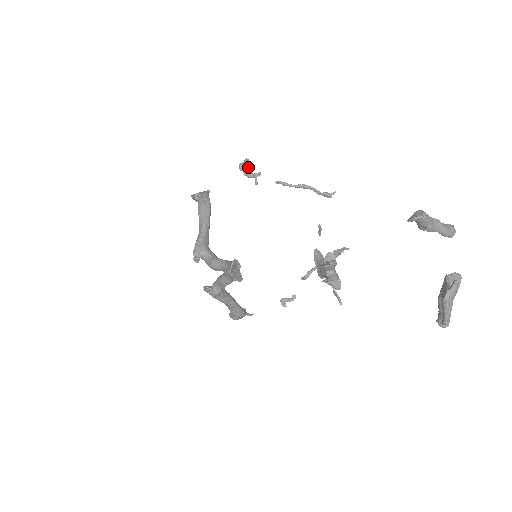
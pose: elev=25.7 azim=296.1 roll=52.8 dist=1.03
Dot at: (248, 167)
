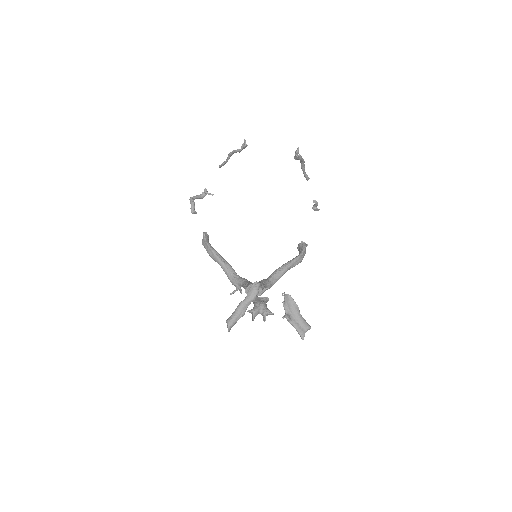
Dot at: (197, 197)
